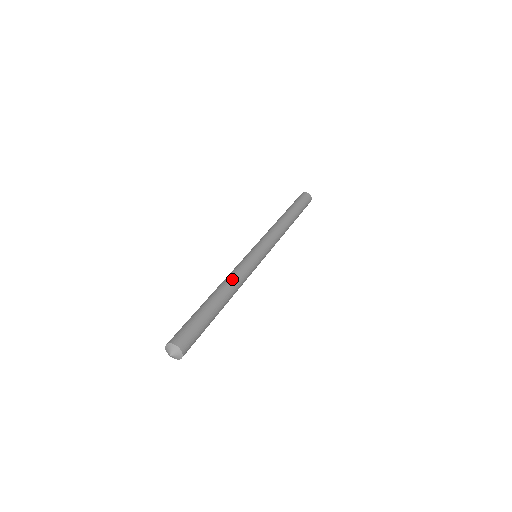
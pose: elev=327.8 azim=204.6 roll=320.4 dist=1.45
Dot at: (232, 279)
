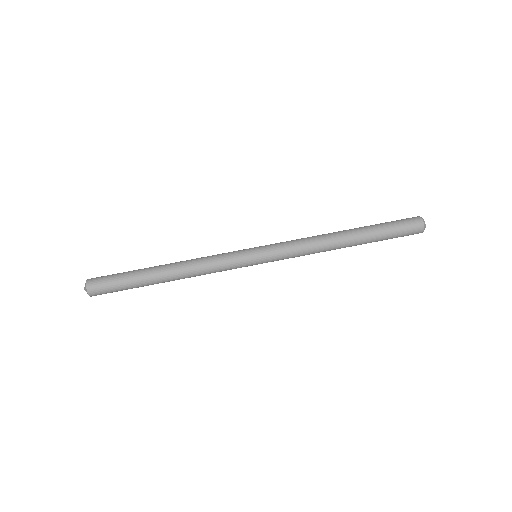
Dot at: (192, 261)
